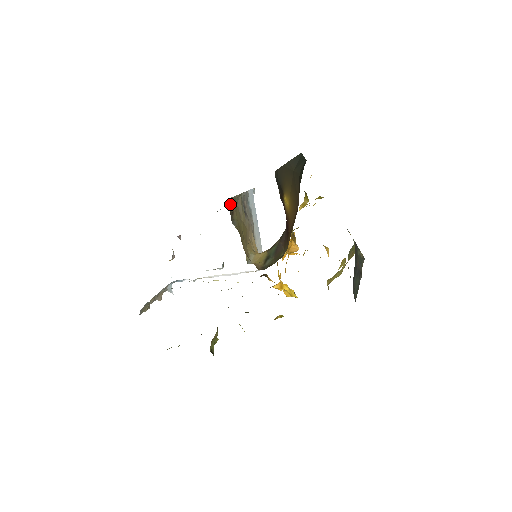
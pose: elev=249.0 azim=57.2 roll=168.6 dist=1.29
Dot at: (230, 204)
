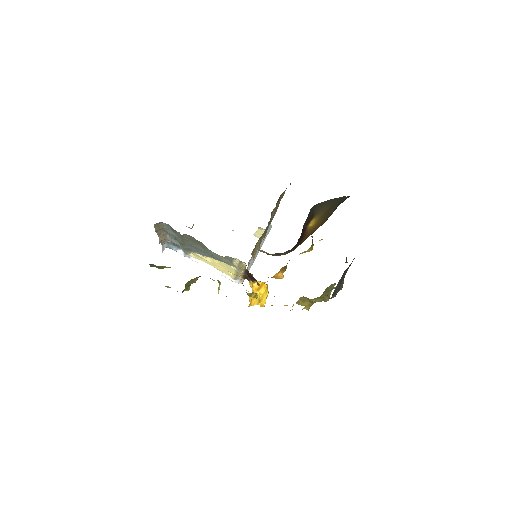
Dot at: occluded
